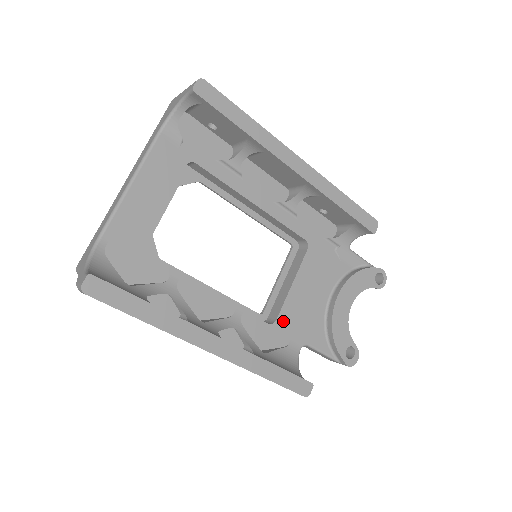
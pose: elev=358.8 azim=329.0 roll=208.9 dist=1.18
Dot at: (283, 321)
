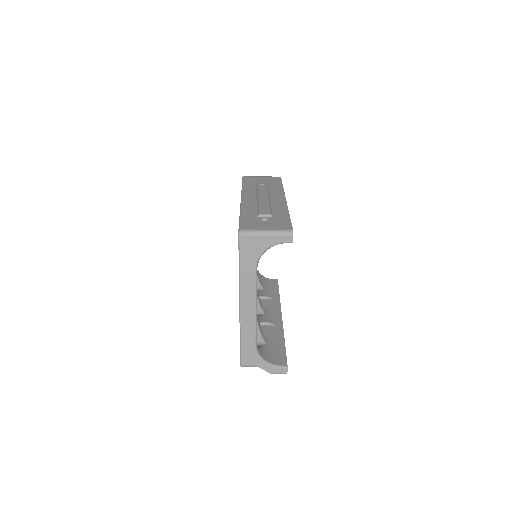
Dot at: occluded
